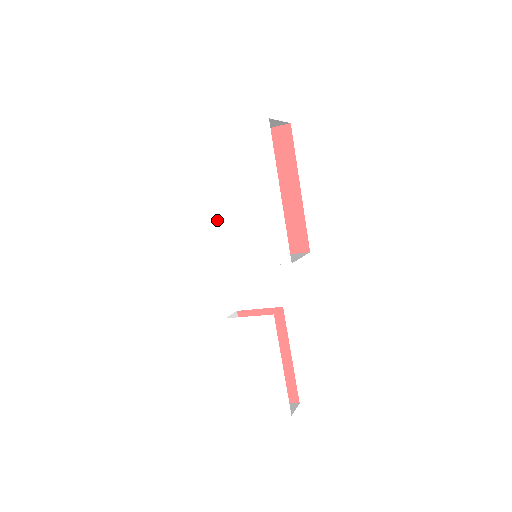
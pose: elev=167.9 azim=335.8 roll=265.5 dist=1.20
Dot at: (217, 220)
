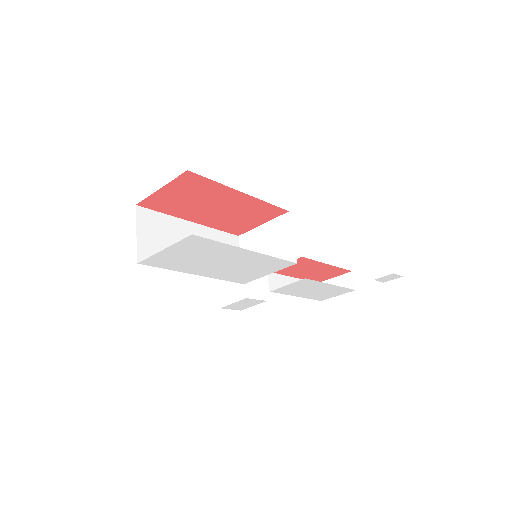
Dot at: (211, 277)
